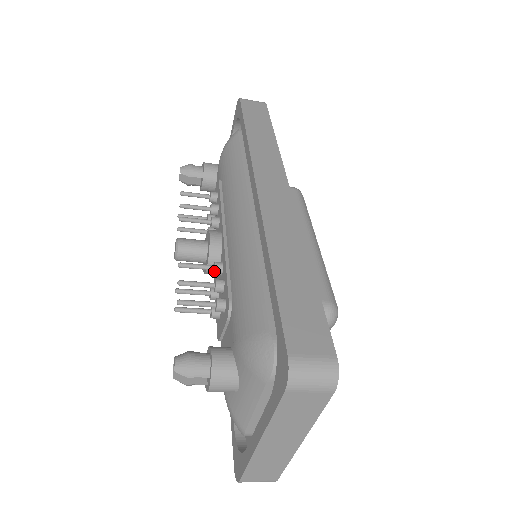
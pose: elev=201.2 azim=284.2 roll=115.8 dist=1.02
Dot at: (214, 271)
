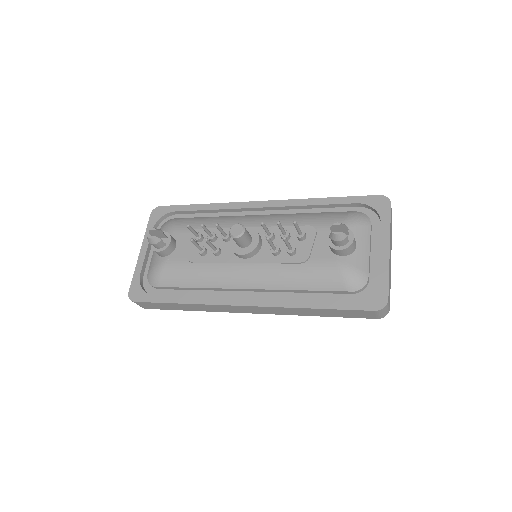
Dot at: (273, 233)
